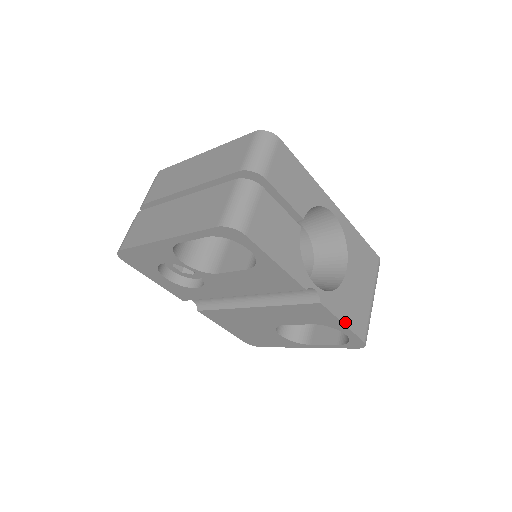
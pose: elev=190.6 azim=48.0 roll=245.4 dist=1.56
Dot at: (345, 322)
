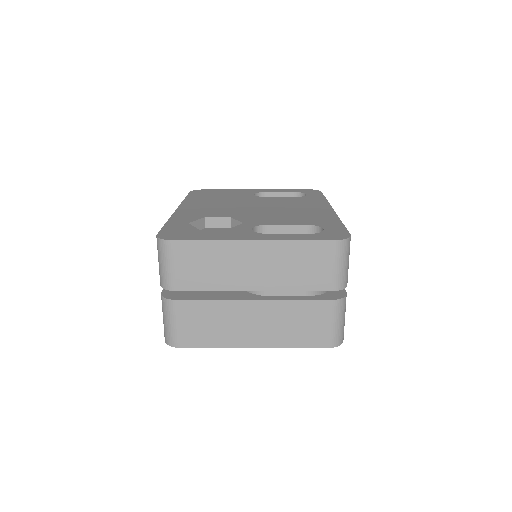
Dot at: occluded
